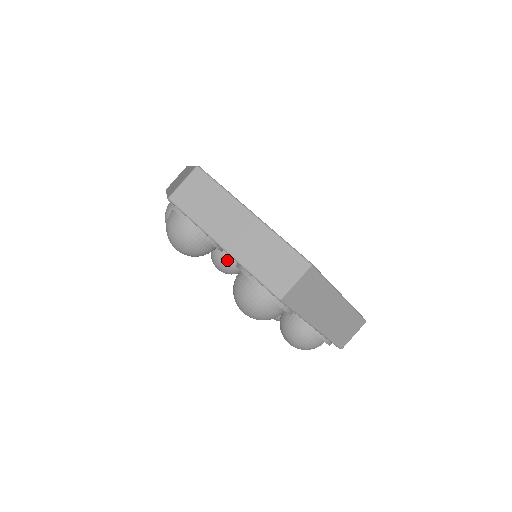
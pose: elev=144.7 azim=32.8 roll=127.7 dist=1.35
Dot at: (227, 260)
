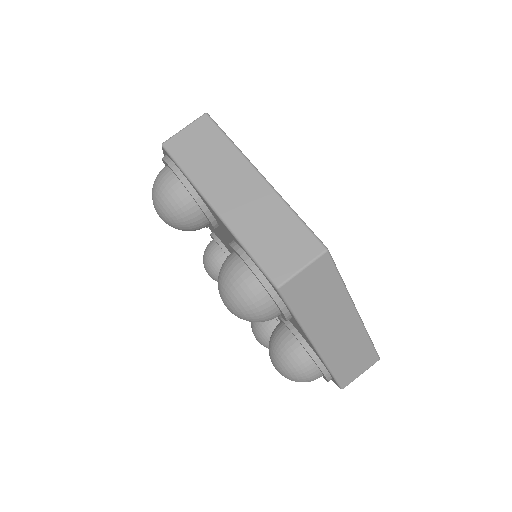
Dot at: occluded
